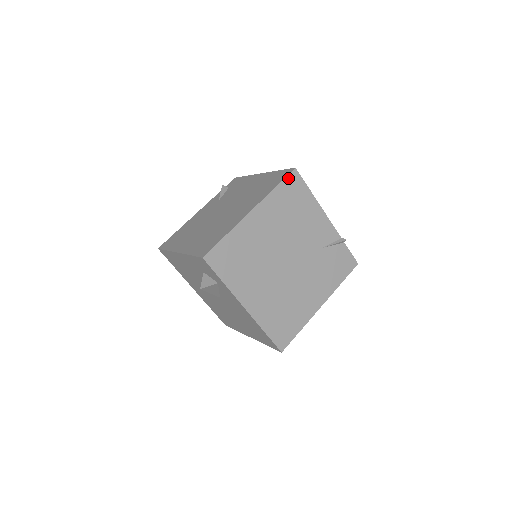
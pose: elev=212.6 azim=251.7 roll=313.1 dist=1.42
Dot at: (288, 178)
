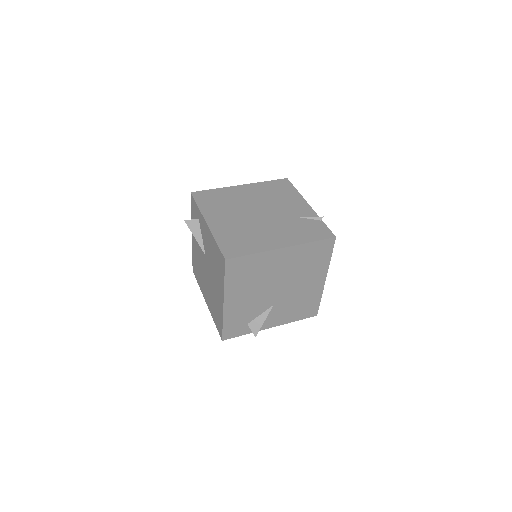
Dot at: (279, 181)
